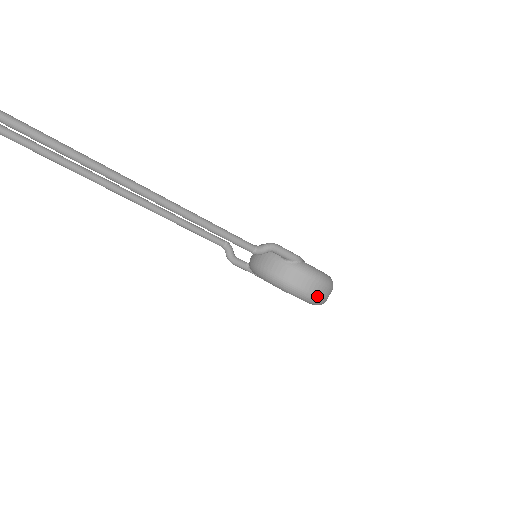
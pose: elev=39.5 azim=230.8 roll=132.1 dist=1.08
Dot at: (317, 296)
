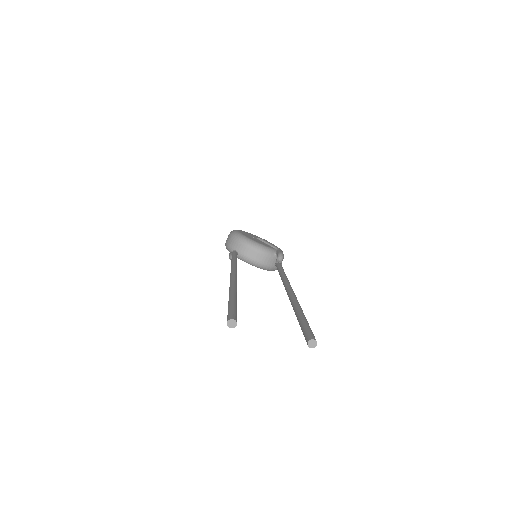
Dot at: occluded
